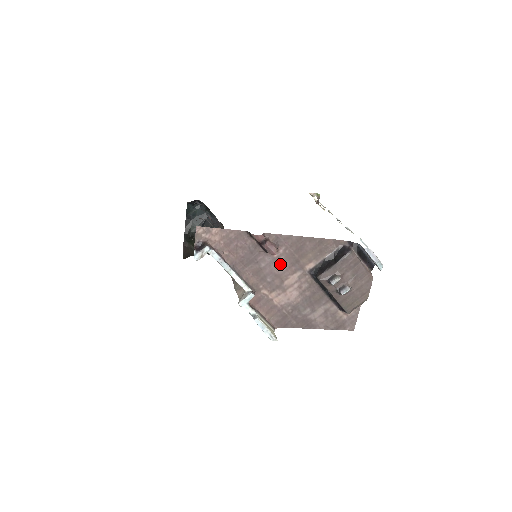
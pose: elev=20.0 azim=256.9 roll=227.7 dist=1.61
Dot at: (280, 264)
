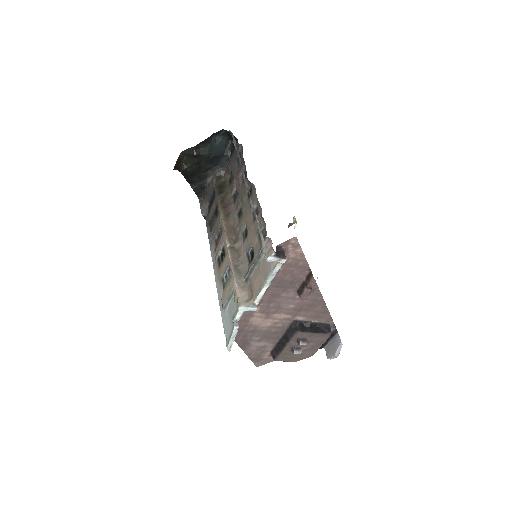
Dot at: (291, 303)
